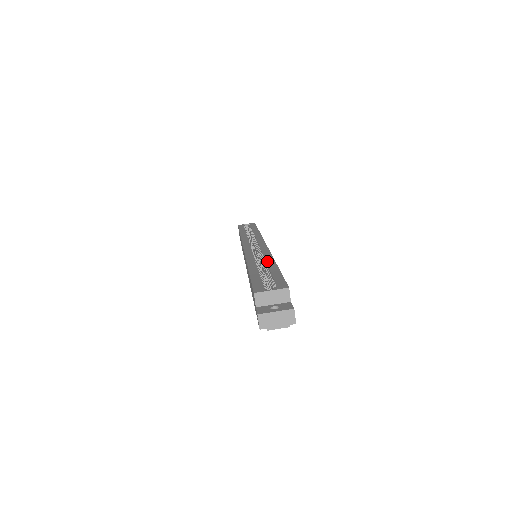
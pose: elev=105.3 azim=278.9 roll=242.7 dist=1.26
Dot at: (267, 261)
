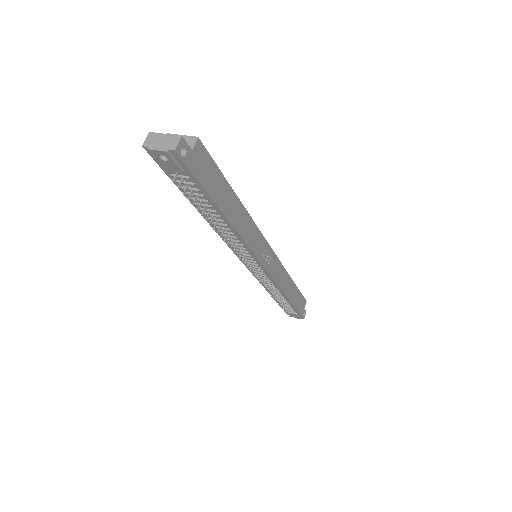
Dot at: occluded
